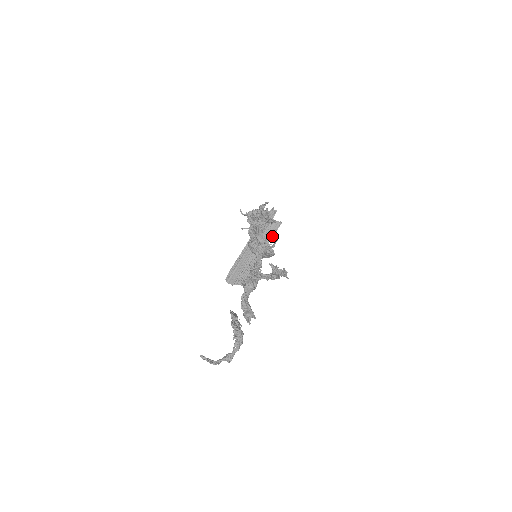
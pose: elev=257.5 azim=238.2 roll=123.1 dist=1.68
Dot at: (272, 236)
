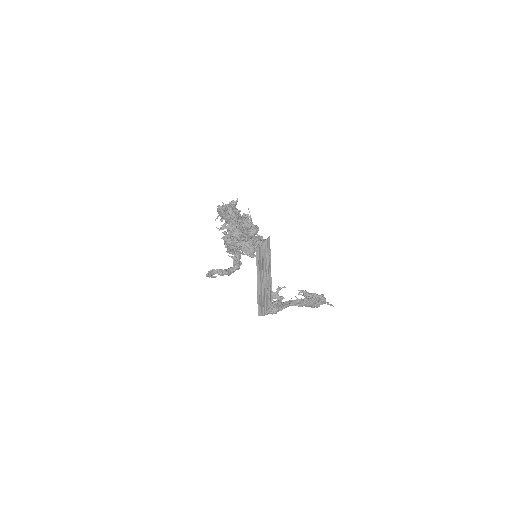
Dot at: (269, 251)
